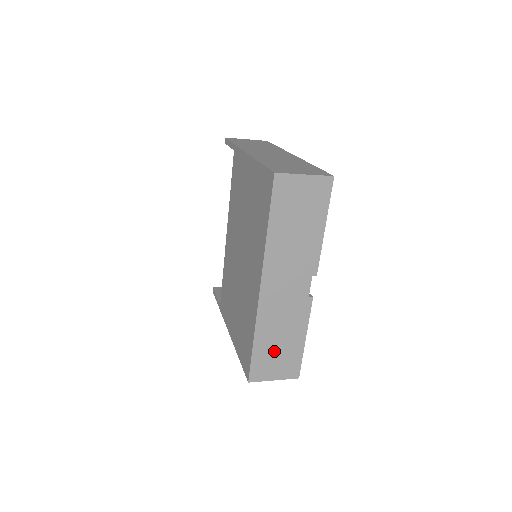
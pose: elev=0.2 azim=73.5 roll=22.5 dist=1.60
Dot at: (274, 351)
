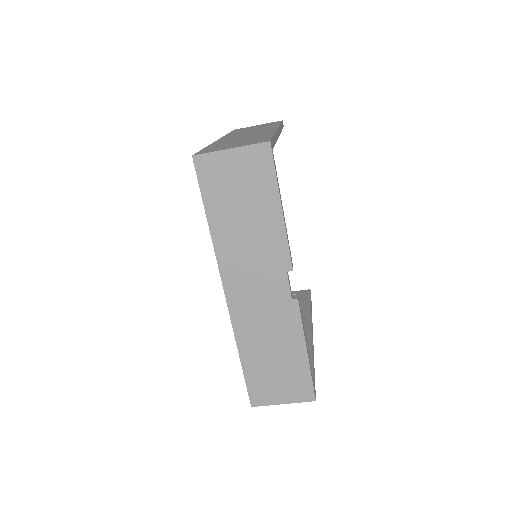
Dot at: (270, 369)
